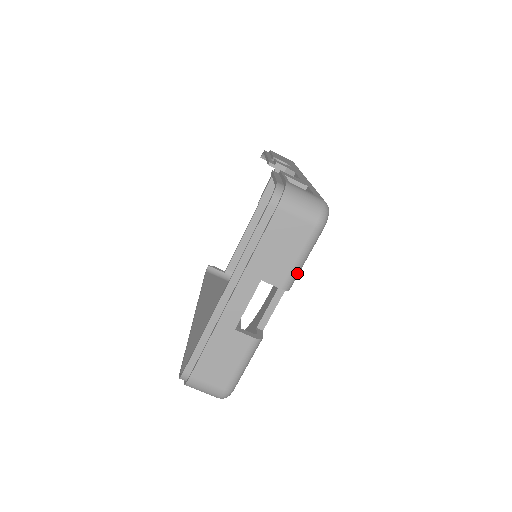
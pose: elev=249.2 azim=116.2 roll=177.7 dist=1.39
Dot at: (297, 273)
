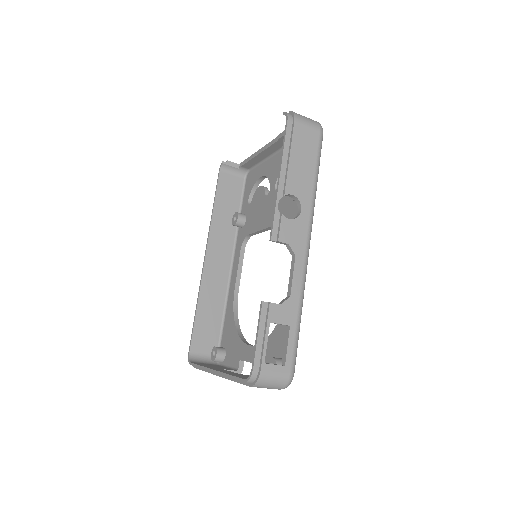
Dot at: occluded
